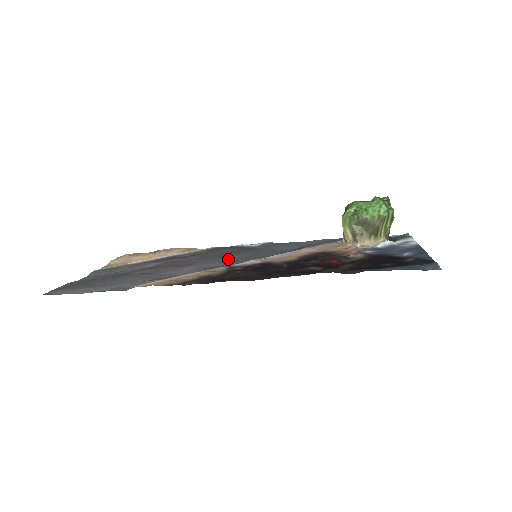
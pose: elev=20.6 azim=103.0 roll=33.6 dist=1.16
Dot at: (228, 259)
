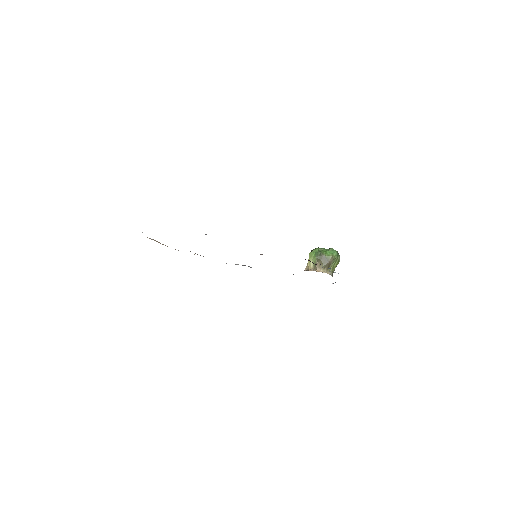
Dot at: occluded
